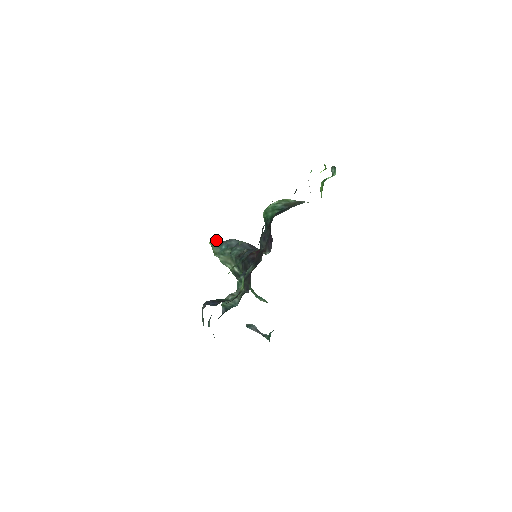
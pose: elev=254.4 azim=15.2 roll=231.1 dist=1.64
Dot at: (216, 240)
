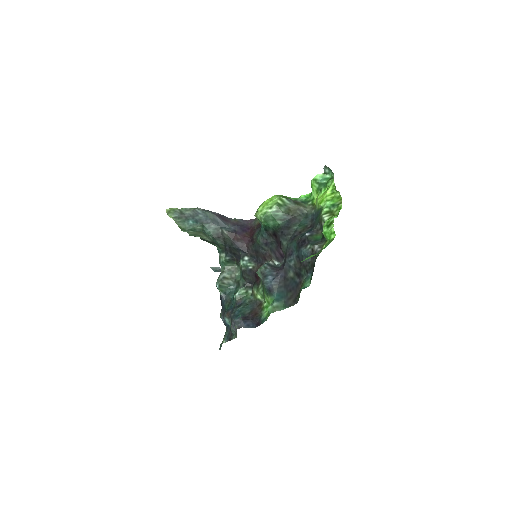
Dot at: (177, 212)
